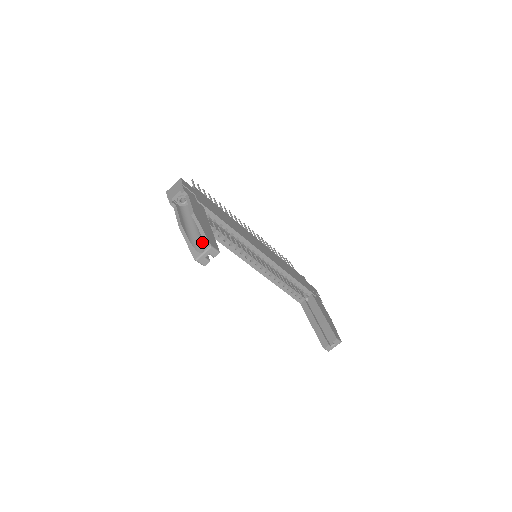
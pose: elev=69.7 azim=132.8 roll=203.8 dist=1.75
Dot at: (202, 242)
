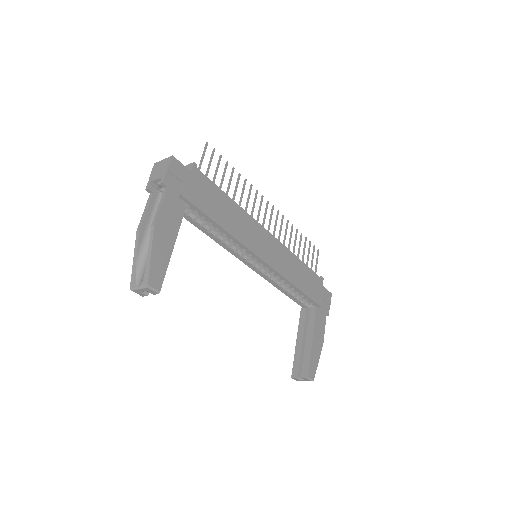
Dot at: (145, 272)
